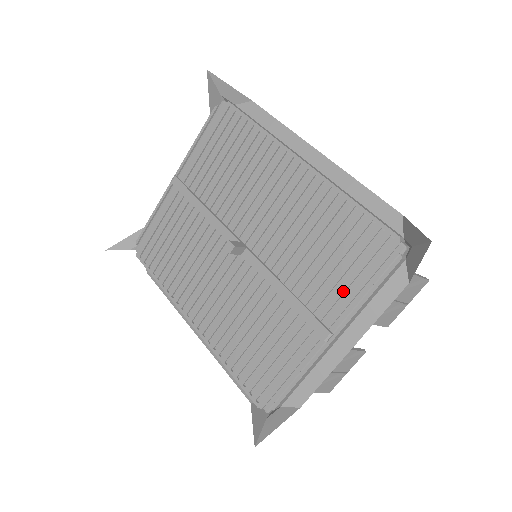
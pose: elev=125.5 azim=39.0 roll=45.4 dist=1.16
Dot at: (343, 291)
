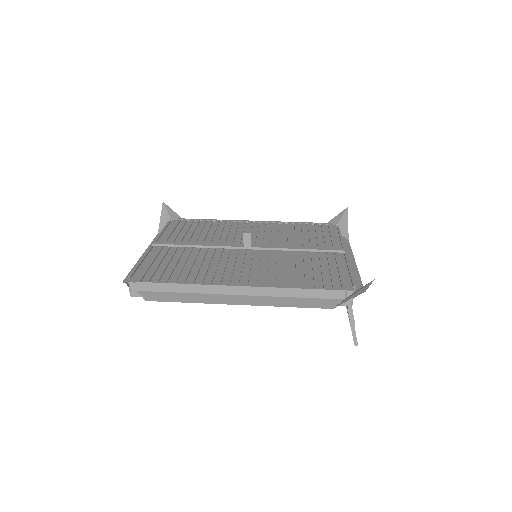
Dot at: (328, 239)
